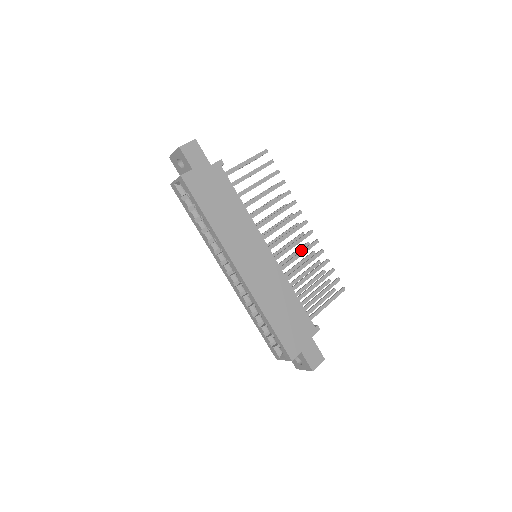
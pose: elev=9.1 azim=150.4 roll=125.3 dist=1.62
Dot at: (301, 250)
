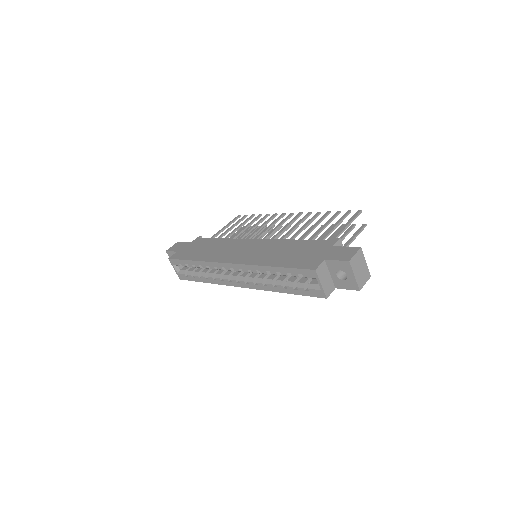
Dot at: occluded
